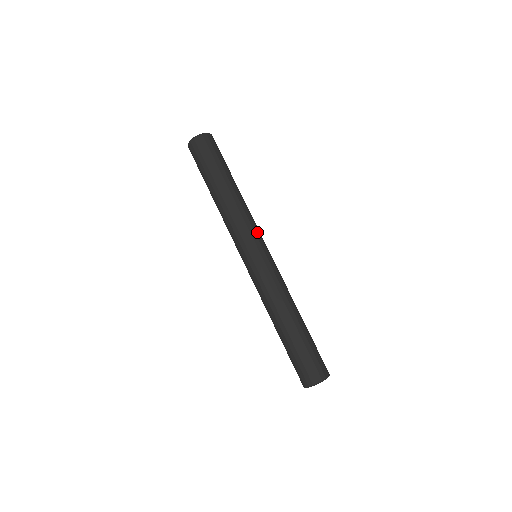
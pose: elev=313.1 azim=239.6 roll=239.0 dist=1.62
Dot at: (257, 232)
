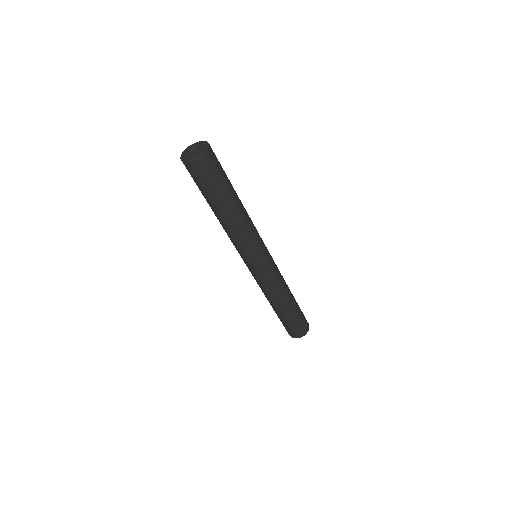
Dot at: (259, 244)
